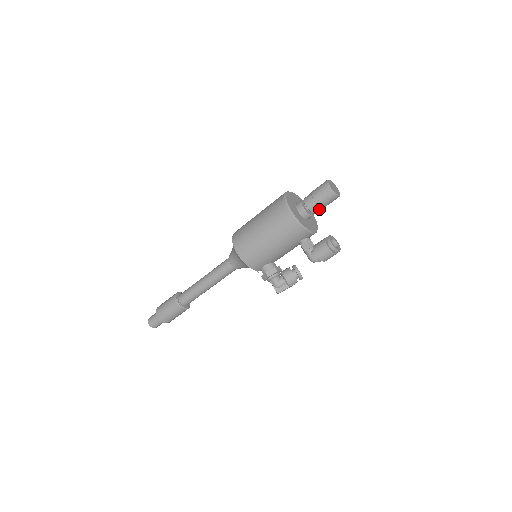
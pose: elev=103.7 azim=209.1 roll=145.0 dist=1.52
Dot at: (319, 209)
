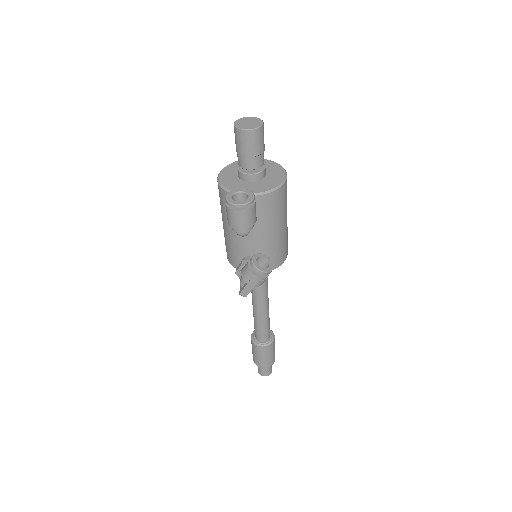
Dot at: (246, 160)
